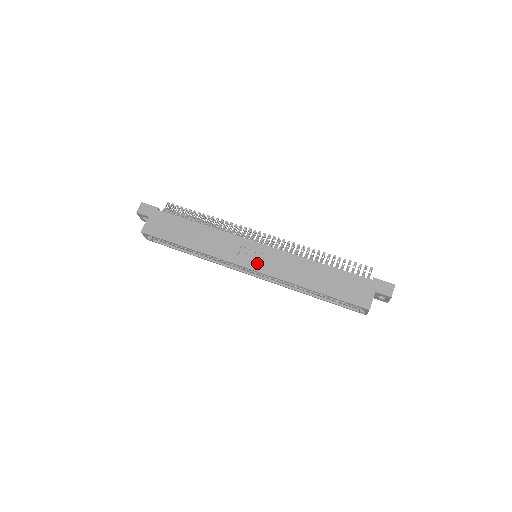
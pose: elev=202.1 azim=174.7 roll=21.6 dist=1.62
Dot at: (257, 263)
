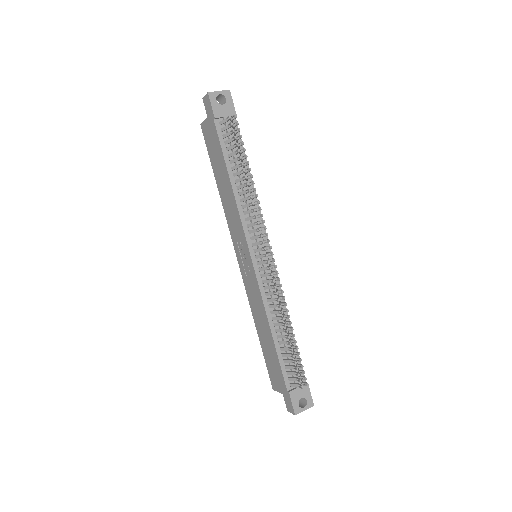
Dot at: (243, 266)
